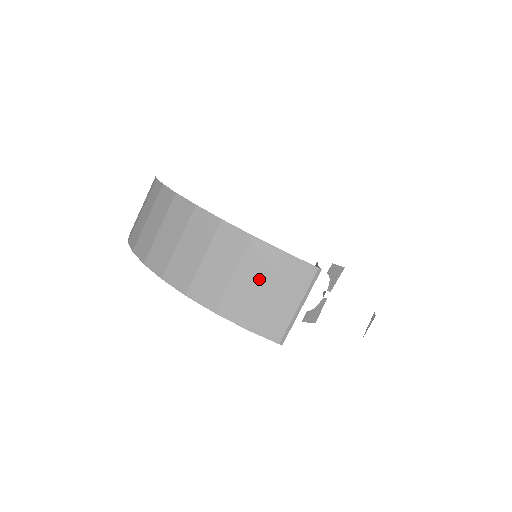
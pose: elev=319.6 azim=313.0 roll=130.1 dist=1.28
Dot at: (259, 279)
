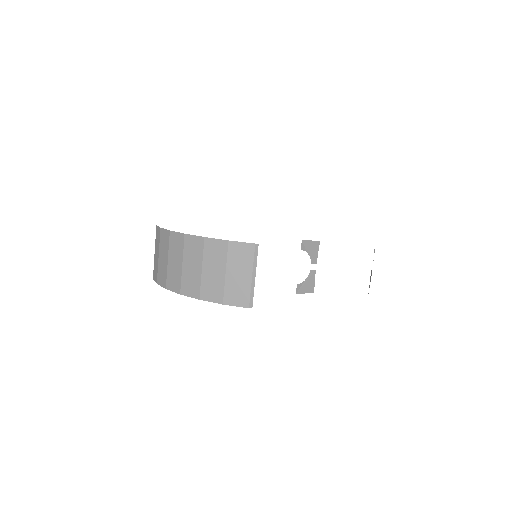
Dot at: (218, 266)
